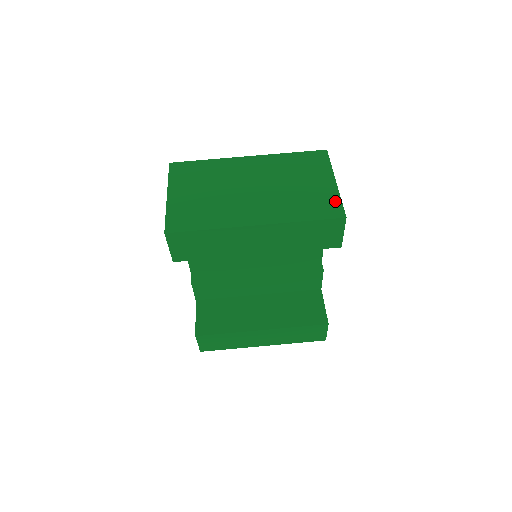
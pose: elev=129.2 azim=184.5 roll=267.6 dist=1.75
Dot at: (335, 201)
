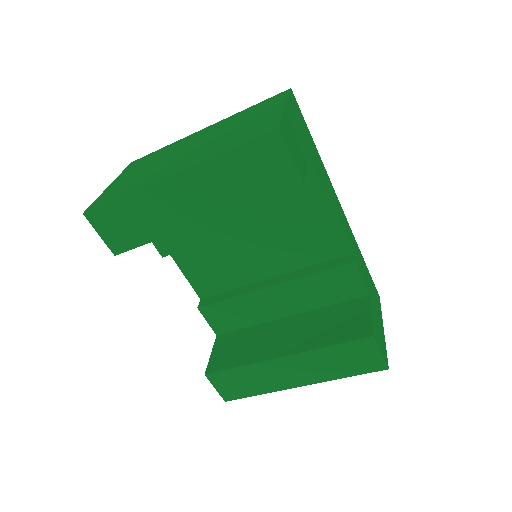
Dot at: (273, 121)
